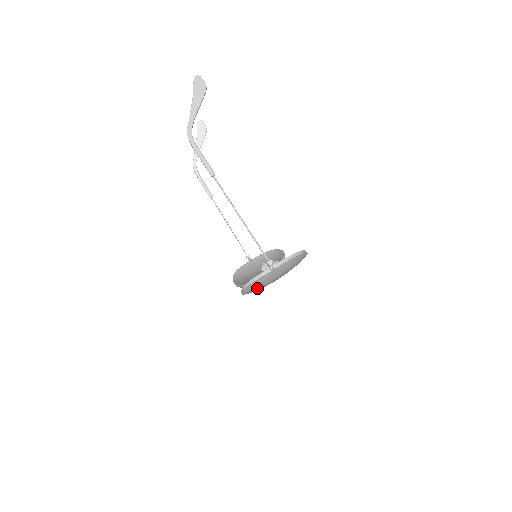
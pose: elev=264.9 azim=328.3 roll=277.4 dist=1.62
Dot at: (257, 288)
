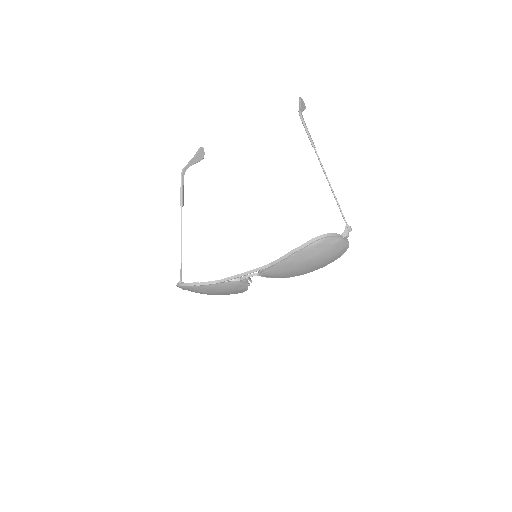
Dot at: (311, 253)
